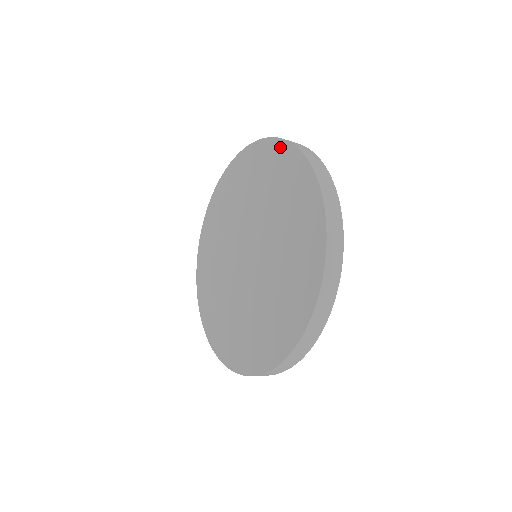
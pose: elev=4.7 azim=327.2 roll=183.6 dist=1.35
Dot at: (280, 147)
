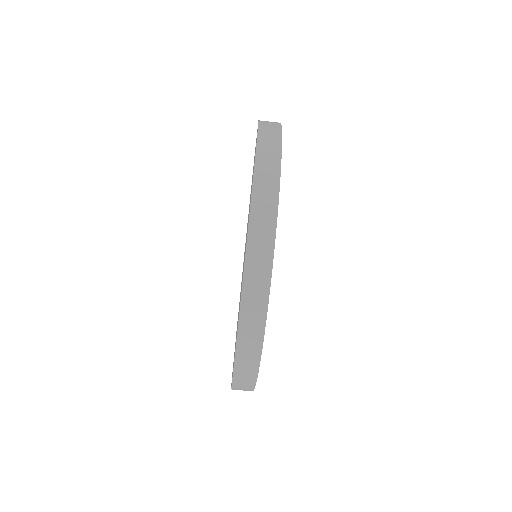
Dot at: occluded
